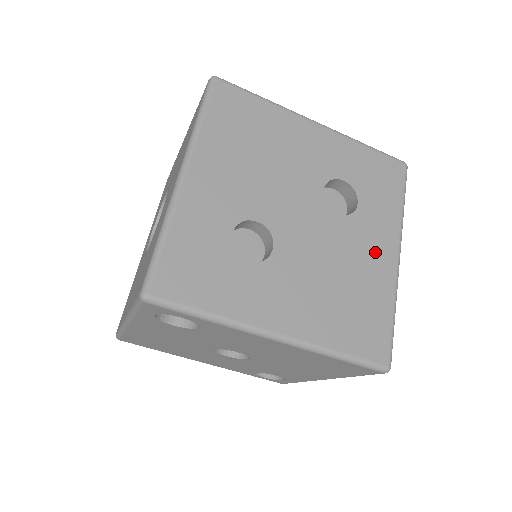
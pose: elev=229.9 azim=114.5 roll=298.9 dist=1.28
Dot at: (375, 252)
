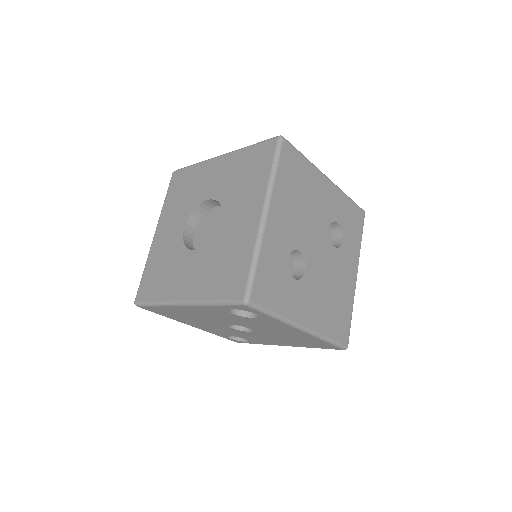
Dot at: (348, 273)
